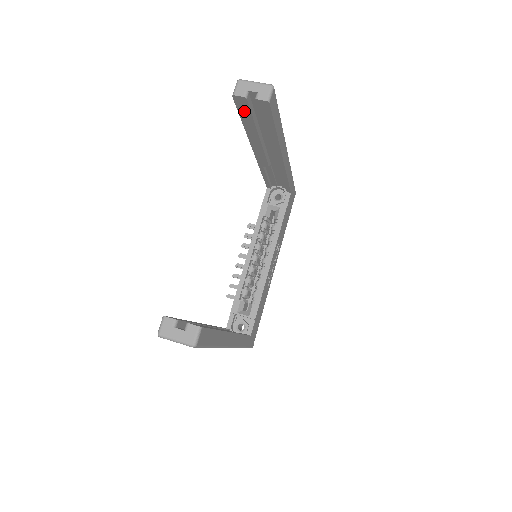
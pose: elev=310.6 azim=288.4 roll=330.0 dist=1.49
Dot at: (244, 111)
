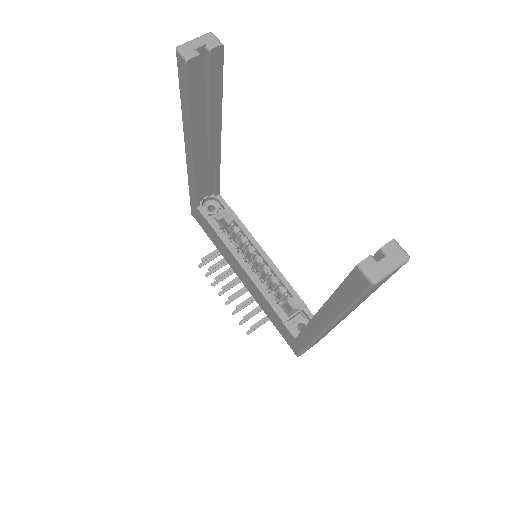
Dot at: (195, 82)
